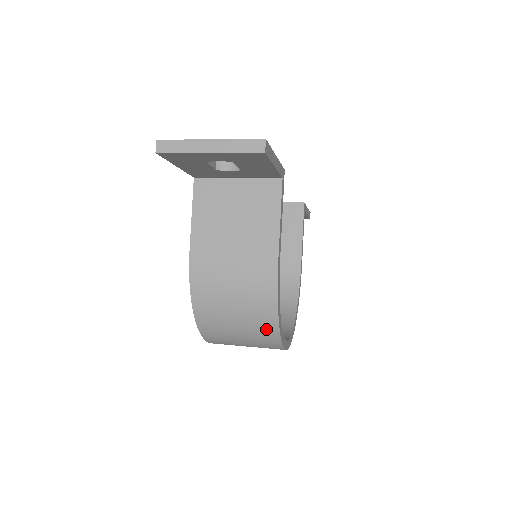
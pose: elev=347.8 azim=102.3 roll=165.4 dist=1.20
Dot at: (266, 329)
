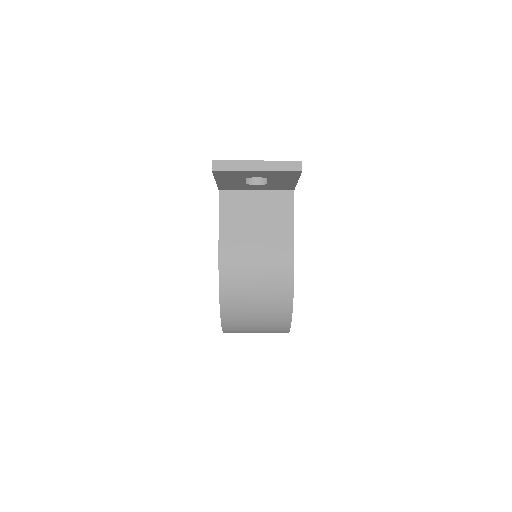
Dot at: (281, 314)
